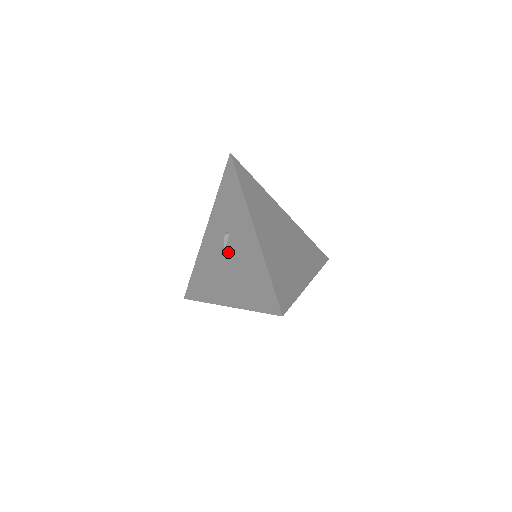
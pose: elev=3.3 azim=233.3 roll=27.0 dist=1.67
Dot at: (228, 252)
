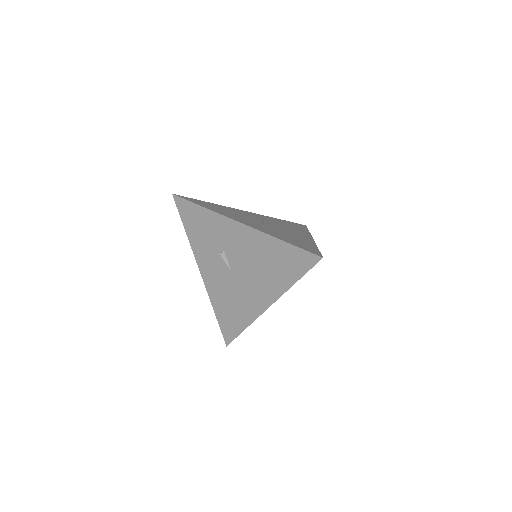
Dot at: (234, 265)
